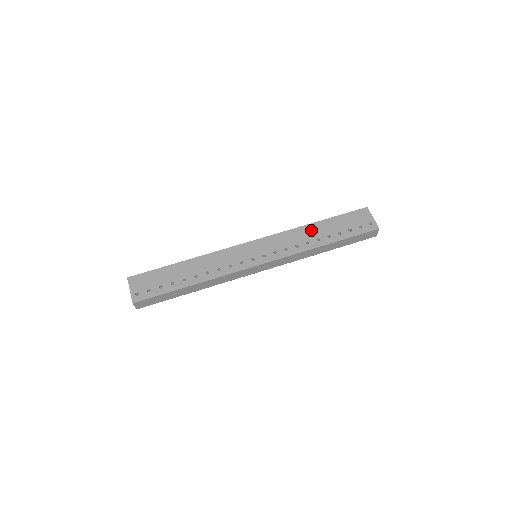
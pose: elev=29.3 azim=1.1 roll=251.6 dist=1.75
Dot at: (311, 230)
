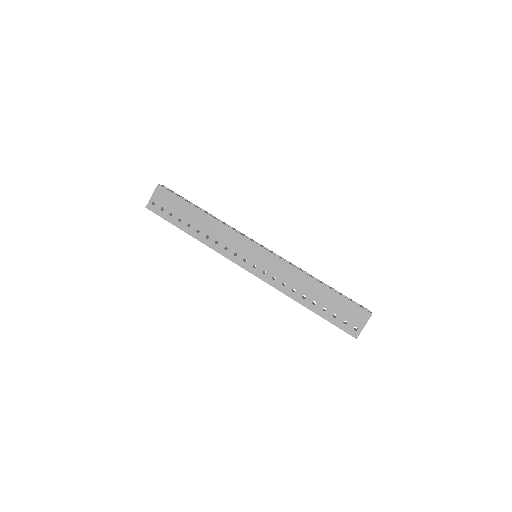
Dot at: (308, 284)
